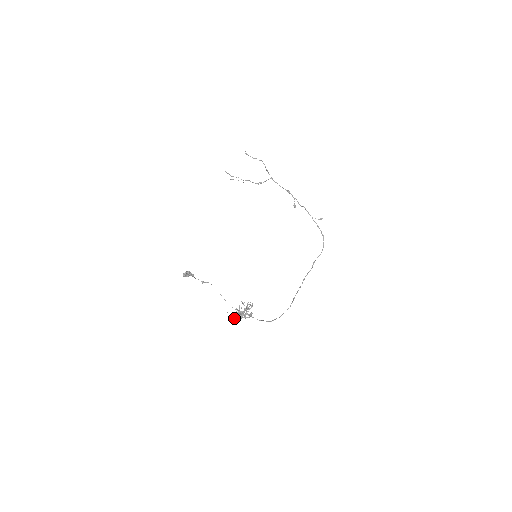
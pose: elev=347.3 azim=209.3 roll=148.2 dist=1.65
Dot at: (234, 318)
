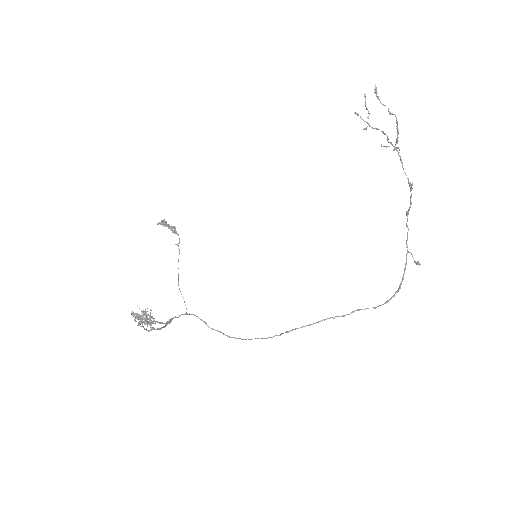
Dot at: occluded
